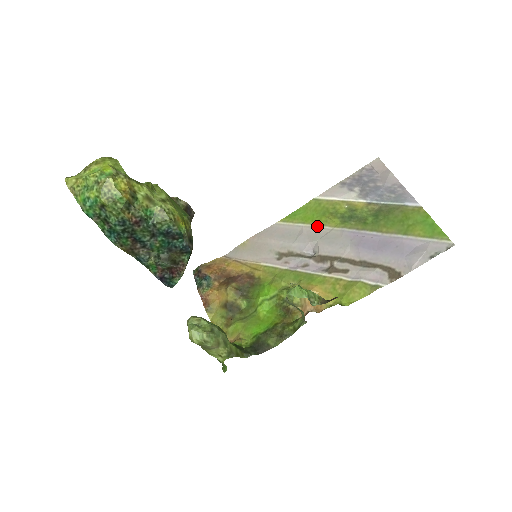
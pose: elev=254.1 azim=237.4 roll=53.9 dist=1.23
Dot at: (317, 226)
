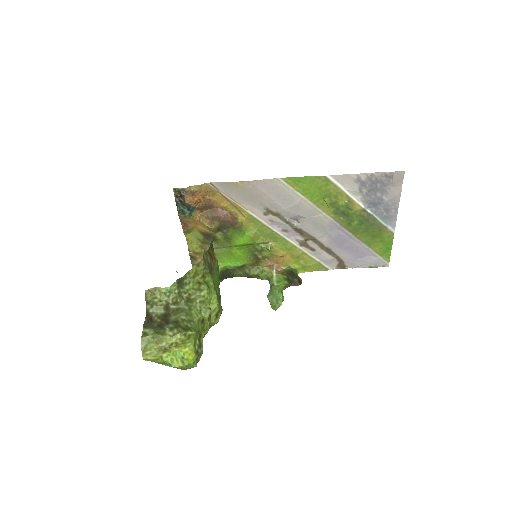
Dot at: (313, 205)
